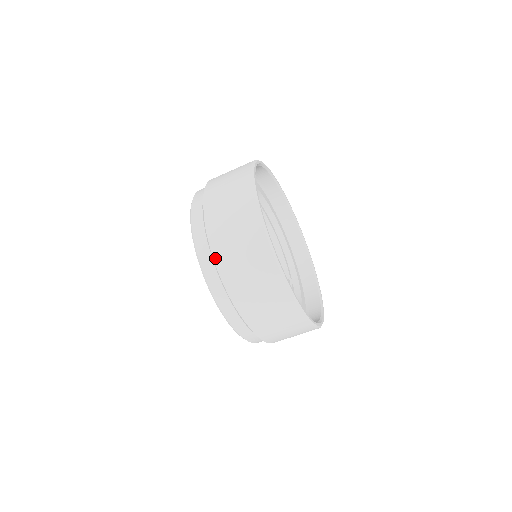
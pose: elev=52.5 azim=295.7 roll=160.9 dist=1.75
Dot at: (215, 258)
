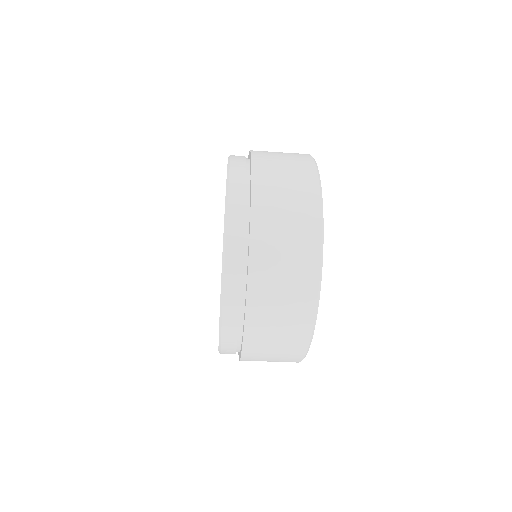
Dot at: (246, 309)
